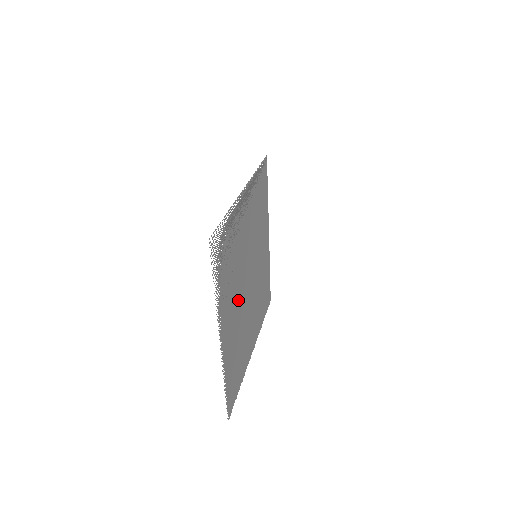
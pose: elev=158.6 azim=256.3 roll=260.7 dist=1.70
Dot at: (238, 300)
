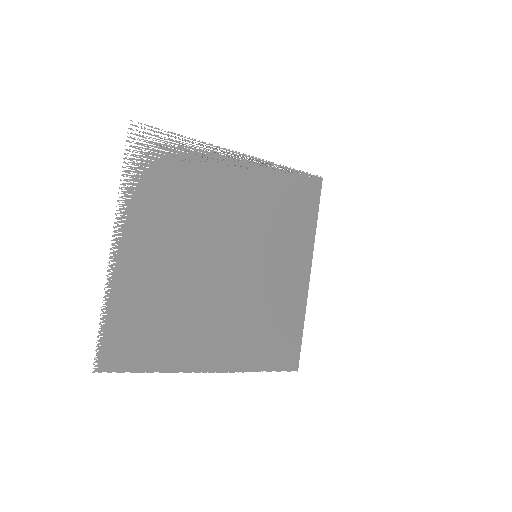
Dot at: (183, 253)
